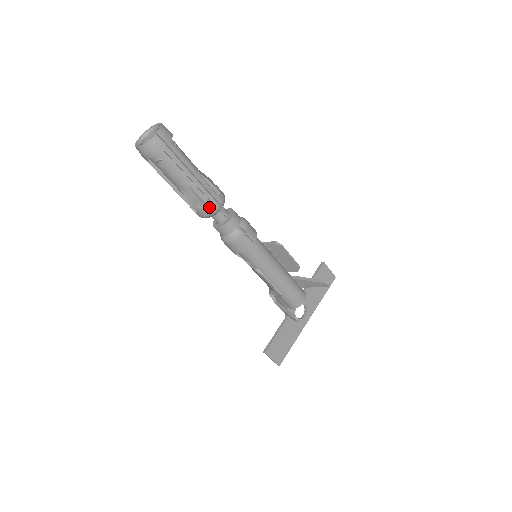
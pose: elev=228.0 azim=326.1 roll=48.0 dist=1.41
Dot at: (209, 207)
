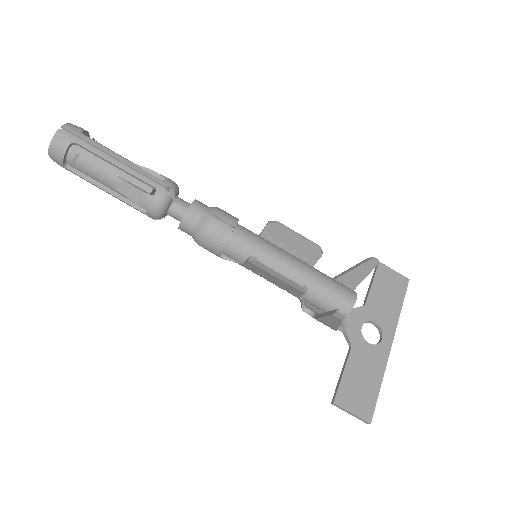
Dot at: occluded
